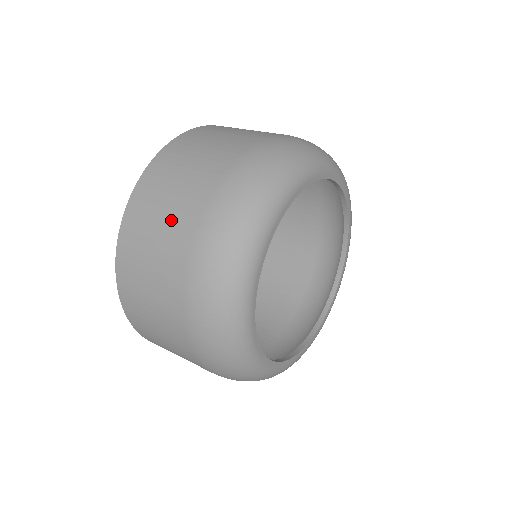
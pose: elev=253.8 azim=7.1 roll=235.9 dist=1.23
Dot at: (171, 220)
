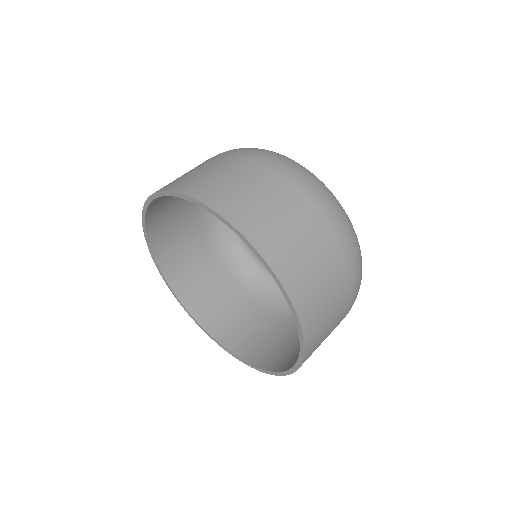
Dot at: (250, 179)
